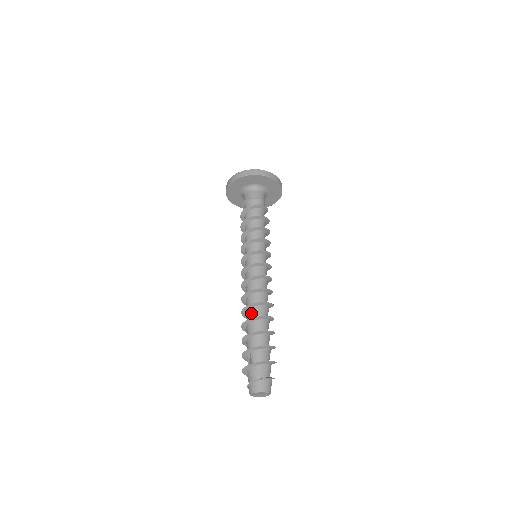
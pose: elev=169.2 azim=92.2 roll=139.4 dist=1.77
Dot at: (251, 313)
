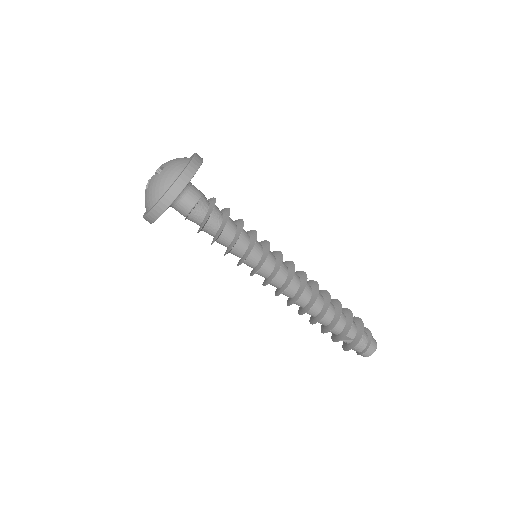
Dot at: (315, 309)
